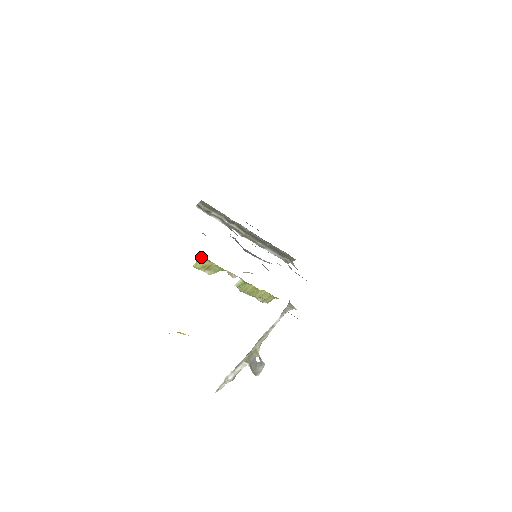
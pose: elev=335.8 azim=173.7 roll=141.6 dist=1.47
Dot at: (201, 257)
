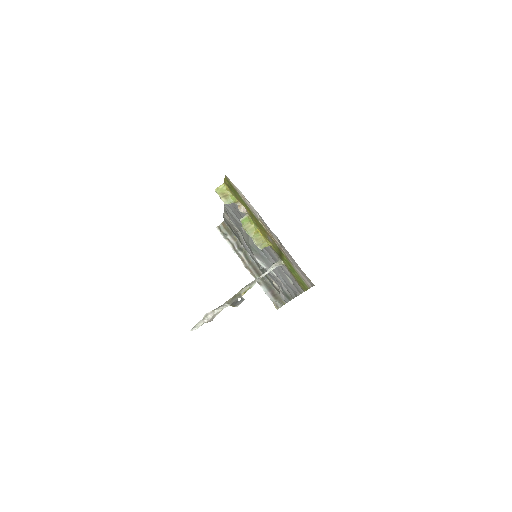
Dot at: (223, 184)
